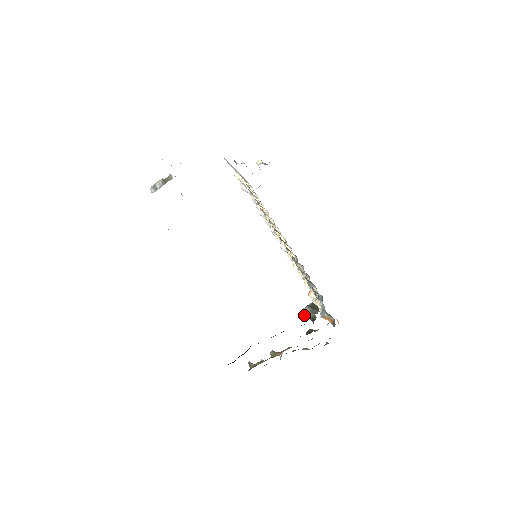
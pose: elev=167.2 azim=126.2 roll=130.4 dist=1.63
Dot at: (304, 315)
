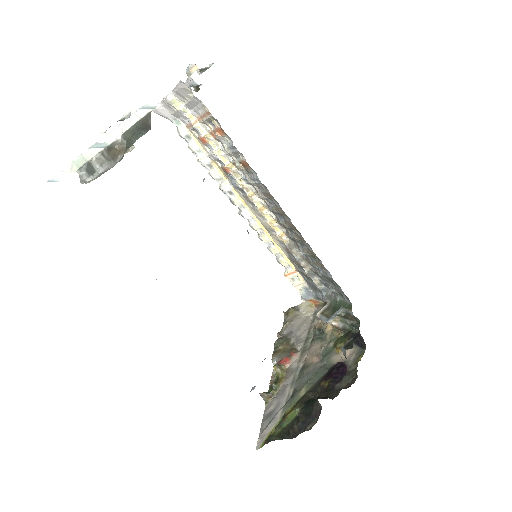
Dot at: (324, 322)
